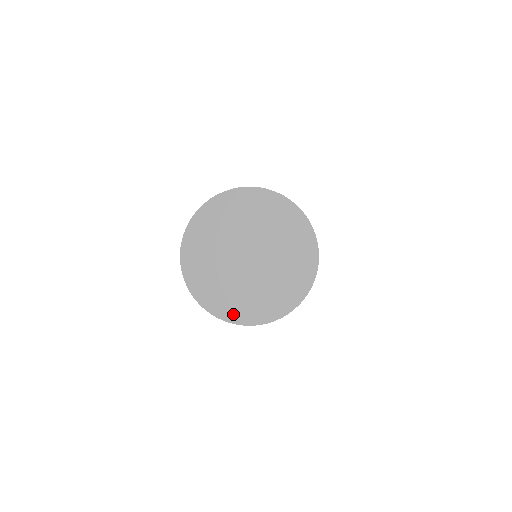
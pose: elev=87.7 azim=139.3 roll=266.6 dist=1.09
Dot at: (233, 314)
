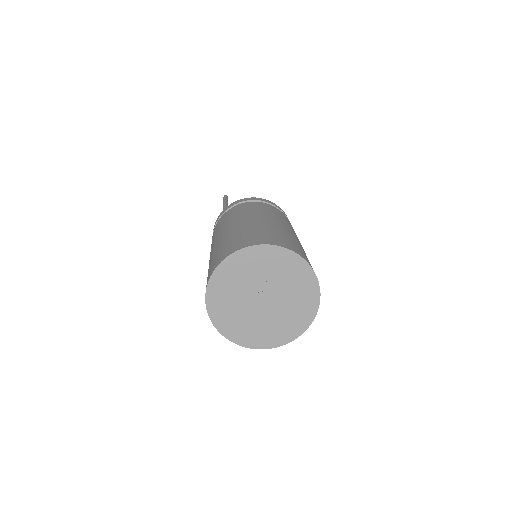
Dot at: (269, 342)
